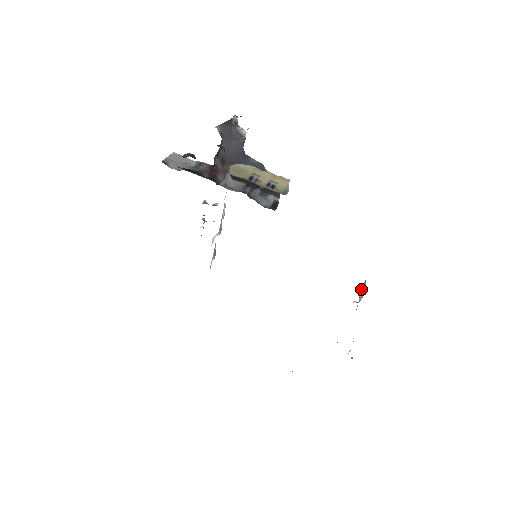
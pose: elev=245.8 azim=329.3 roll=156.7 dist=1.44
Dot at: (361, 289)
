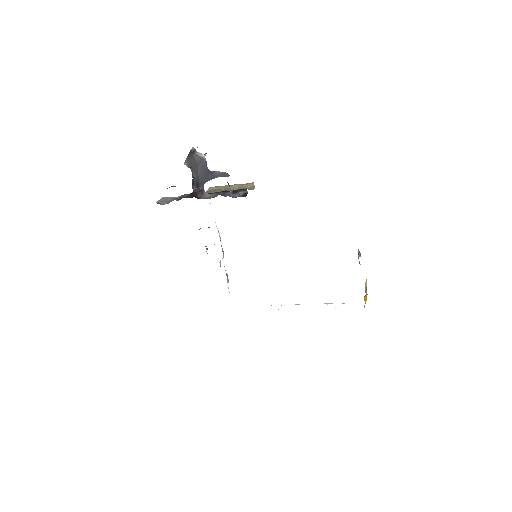
Dot at: occluded
